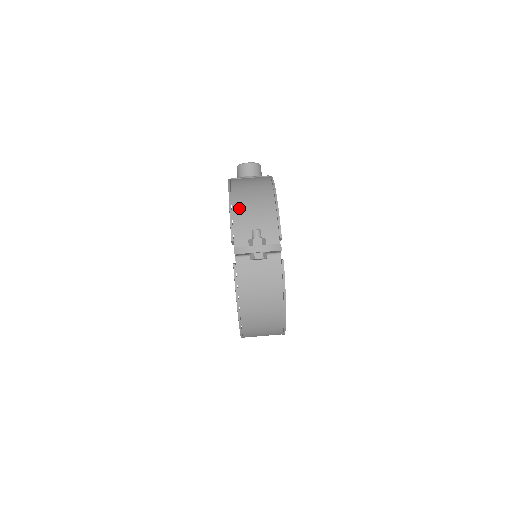
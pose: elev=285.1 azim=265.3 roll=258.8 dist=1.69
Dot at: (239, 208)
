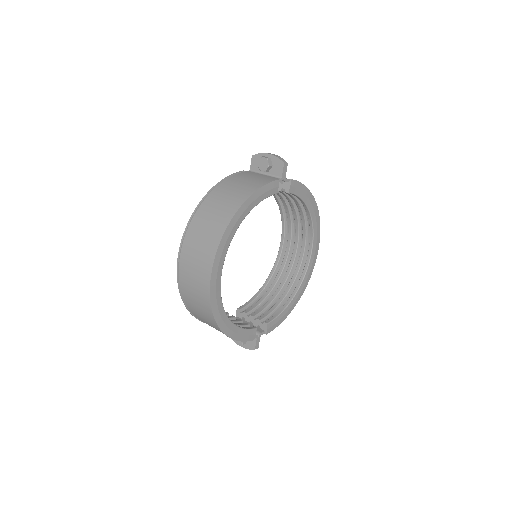
Dot at: occluded
